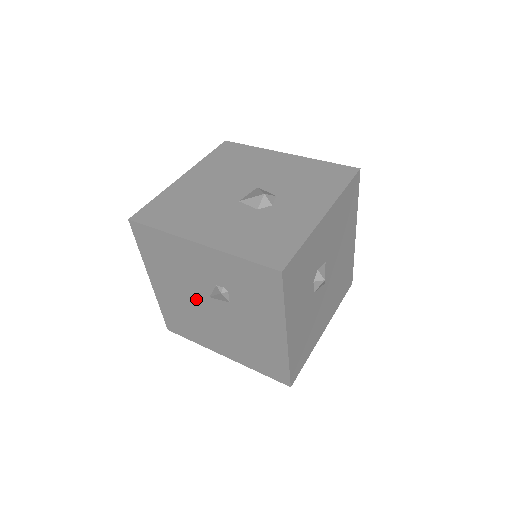
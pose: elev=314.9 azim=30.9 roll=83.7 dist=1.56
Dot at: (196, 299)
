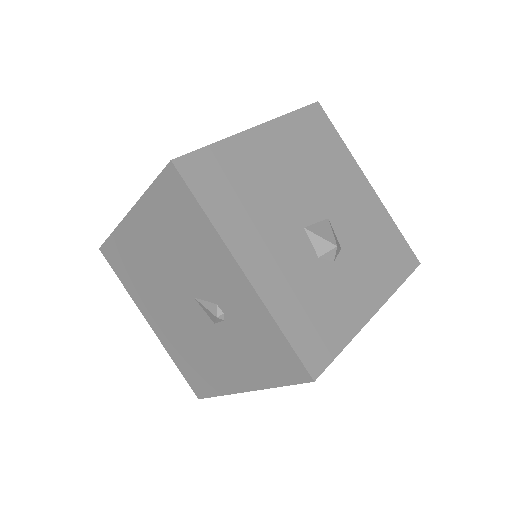
Dot at: (173, 280)
